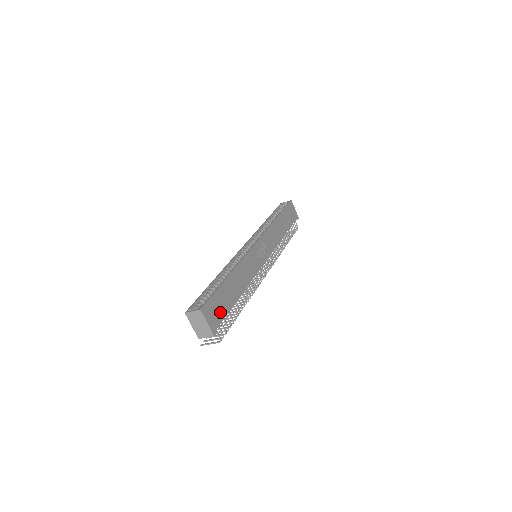
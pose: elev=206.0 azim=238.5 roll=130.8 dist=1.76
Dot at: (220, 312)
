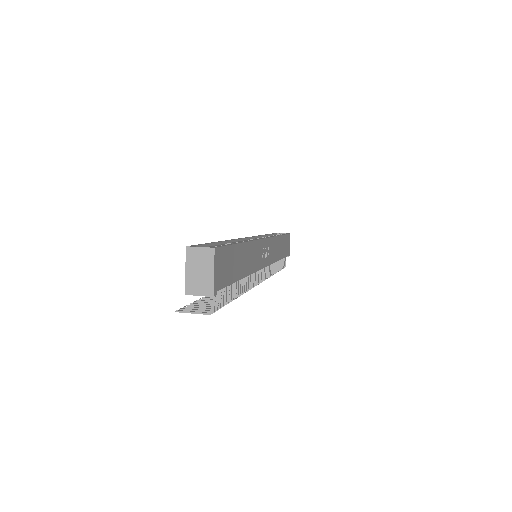
Dot at: (226, 274)
